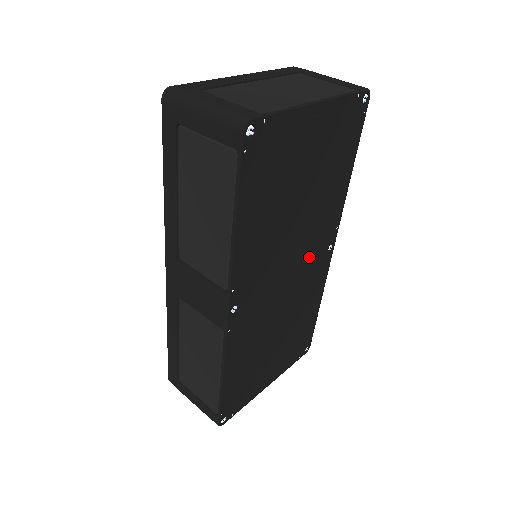
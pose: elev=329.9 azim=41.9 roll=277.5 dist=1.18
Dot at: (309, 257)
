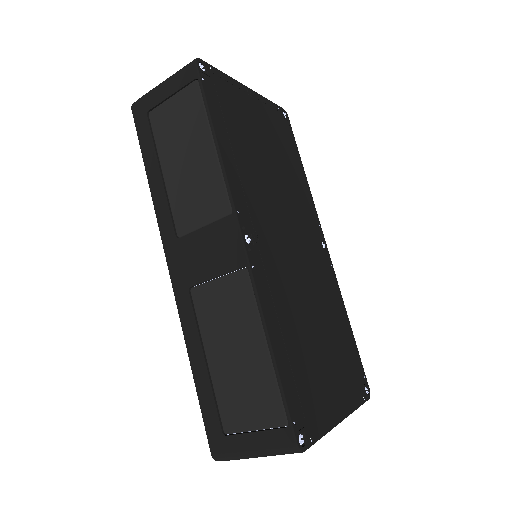
Dot at: (305, 238)
